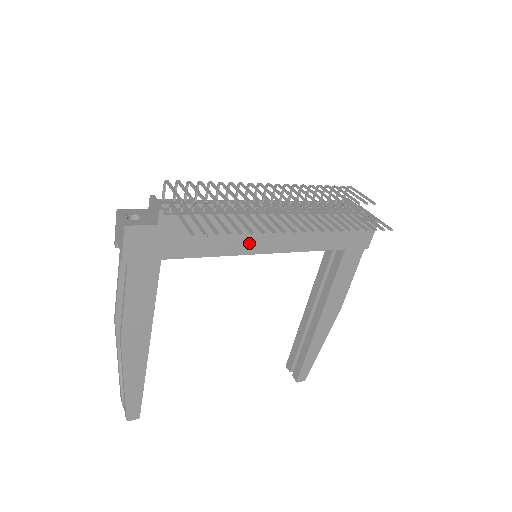
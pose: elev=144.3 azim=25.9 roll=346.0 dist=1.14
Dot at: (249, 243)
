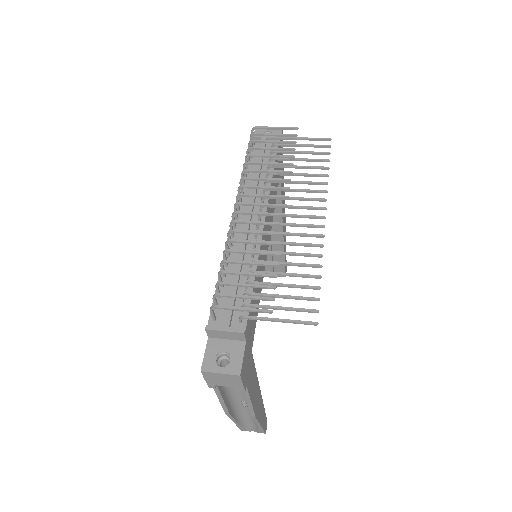
Dot at: (264, 259)
